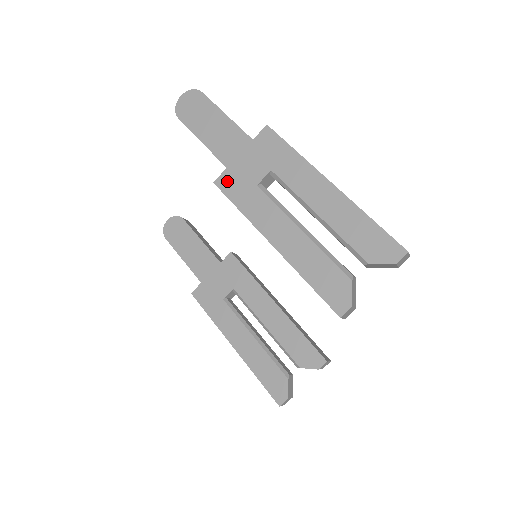
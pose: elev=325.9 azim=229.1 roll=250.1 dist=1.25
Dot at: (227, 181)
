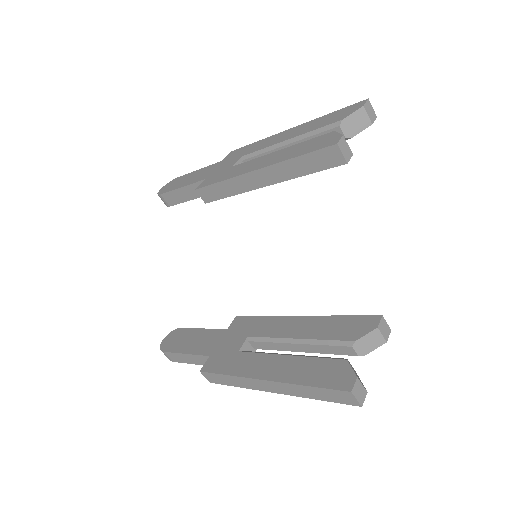
Dot at: (207, 182)
